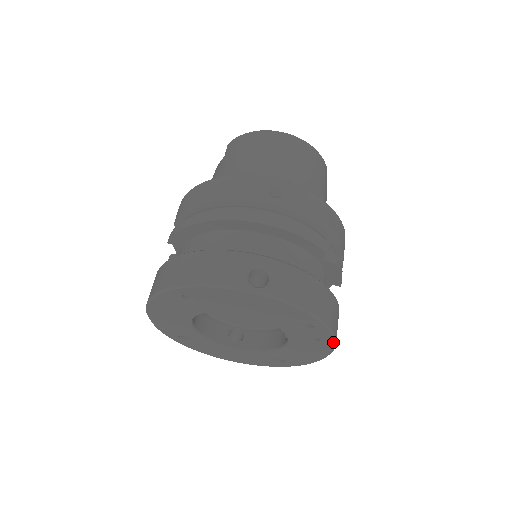
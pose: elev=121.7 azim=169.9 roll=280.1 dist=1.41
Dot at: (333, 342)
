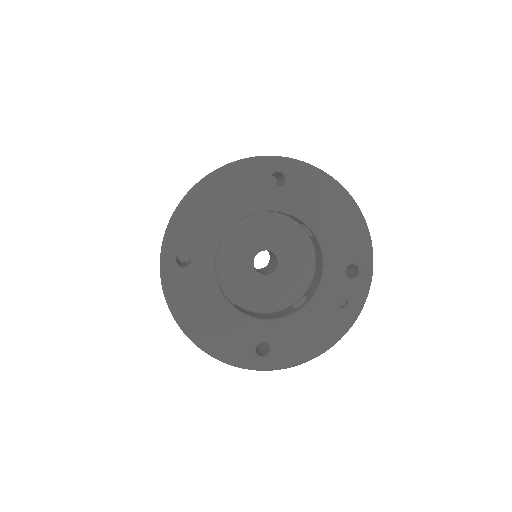
Dot at: (358, 313)
